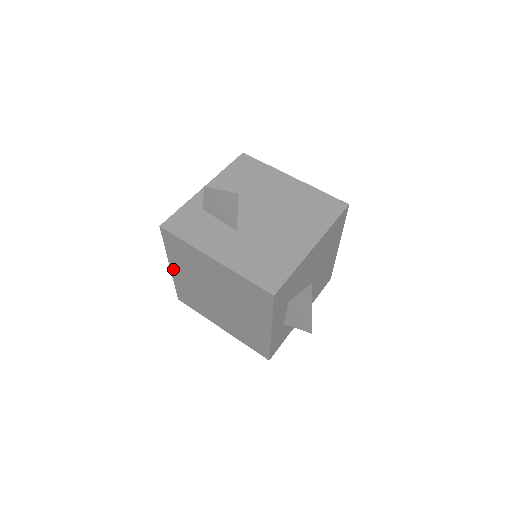
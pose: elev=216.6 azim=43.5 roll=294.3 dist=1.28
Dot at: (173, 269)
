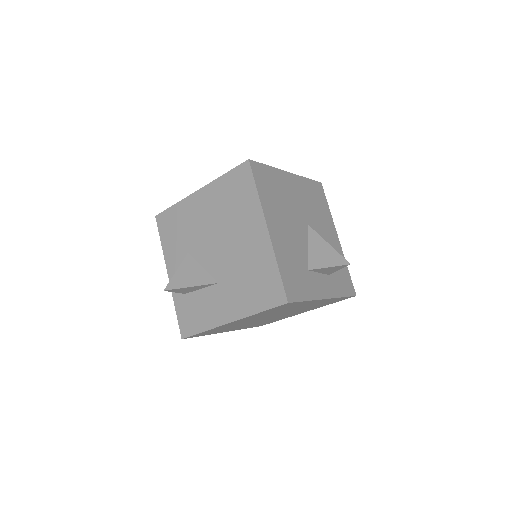
Dot at: occluded
